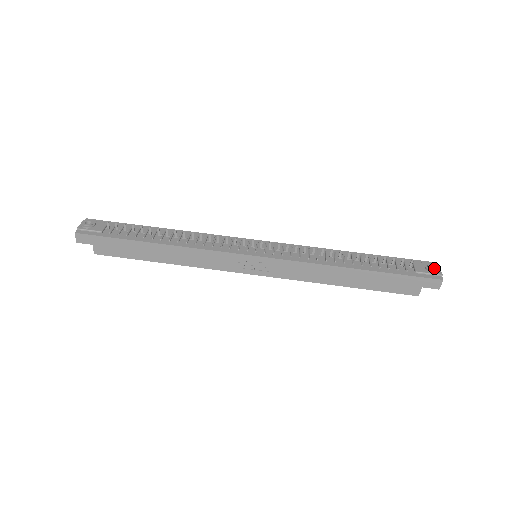
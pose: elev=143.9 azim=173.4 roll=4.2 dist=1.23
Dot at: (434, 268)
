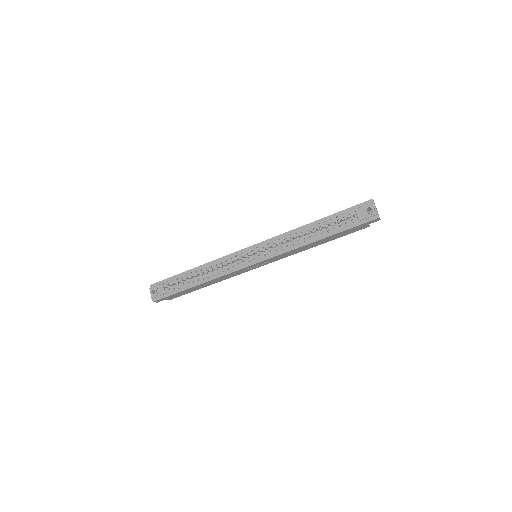
Dot at: (370, 212)
